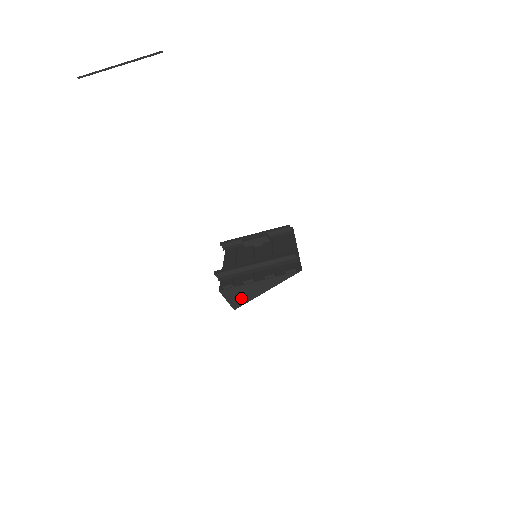
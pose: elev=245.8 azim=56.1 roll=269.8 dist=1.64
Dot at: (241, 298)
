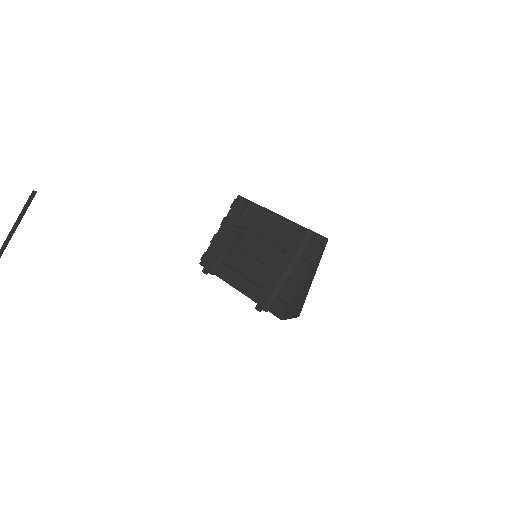
Dot at: (299, 305)
